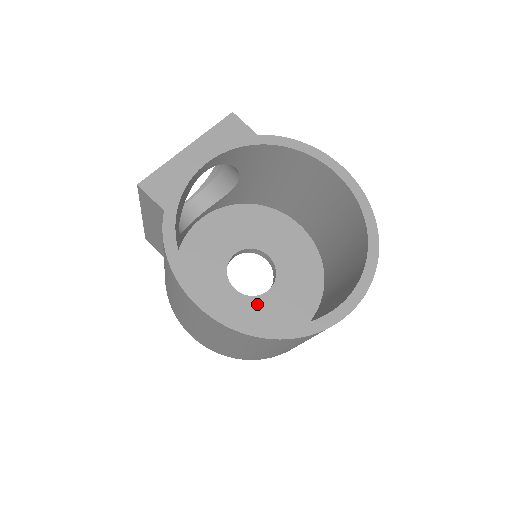
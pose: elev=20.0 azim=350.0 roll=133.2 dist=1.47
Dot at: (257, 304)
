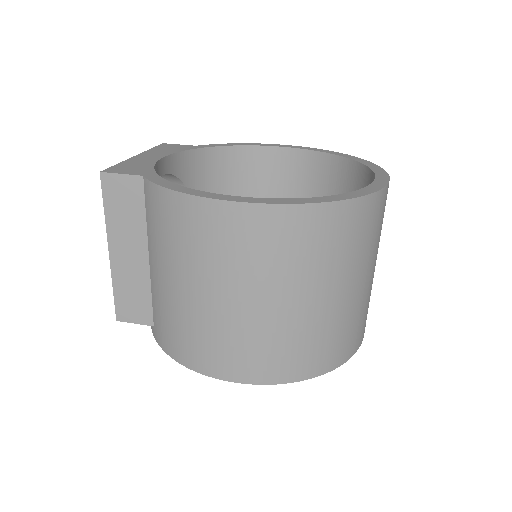
Dot at: occluded
